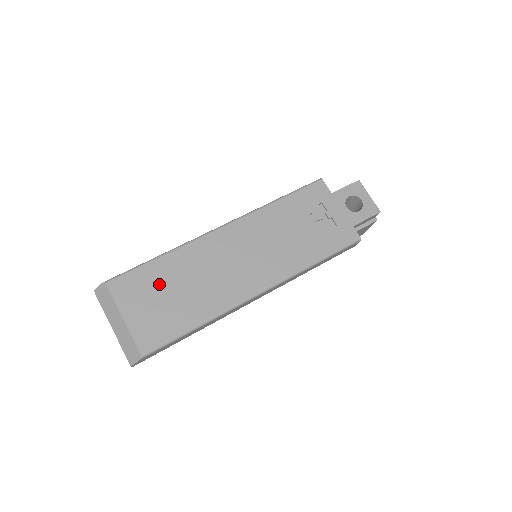
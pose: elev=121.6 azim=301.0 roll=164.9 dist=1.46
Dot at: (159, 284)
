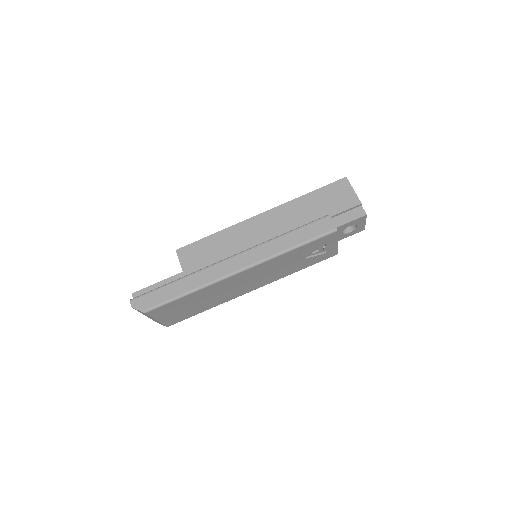
Dot at: (185, 305)
